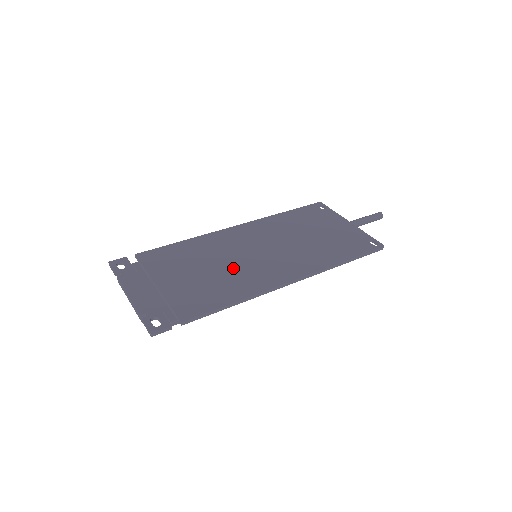
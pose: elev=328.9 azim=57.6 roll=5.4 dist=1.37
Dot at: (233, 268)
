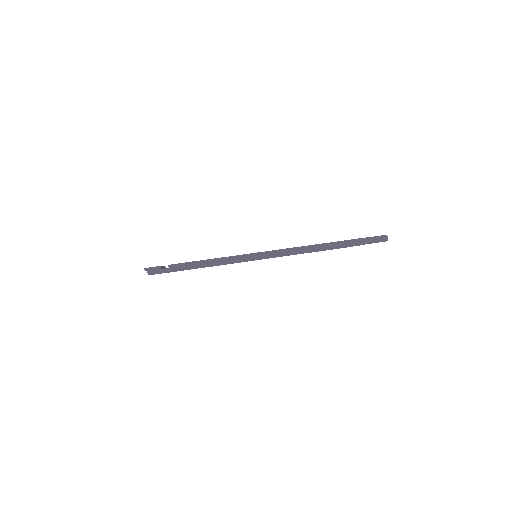
Dot at: occluded
